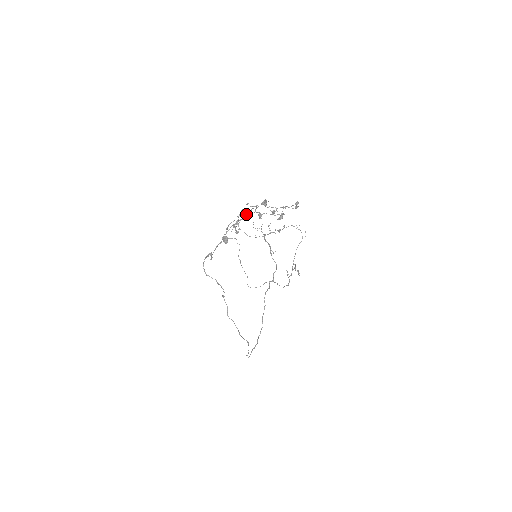
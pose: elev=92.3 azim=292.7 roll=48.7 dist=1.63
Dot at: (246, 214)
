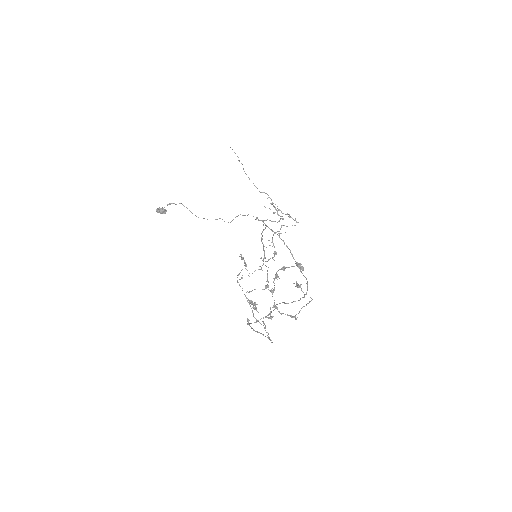
Dot at: (269, 314)
